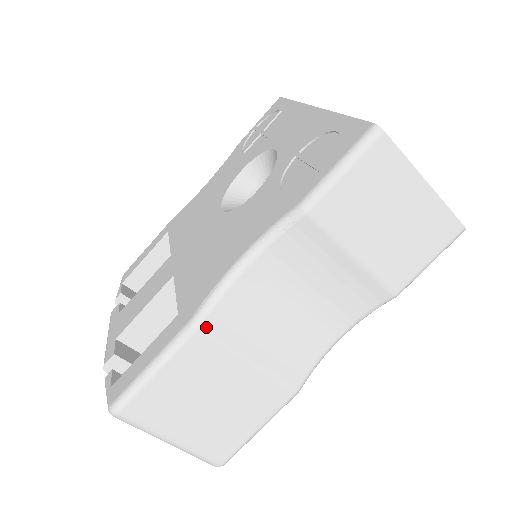
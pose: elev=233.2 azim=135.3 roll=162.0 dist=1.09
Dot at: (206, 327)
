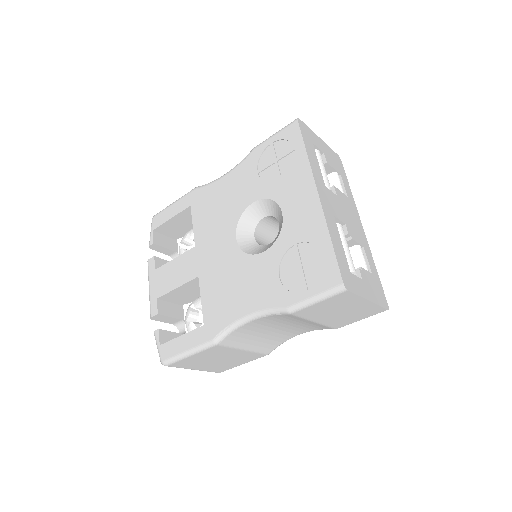
Dot at: (221, 344)
